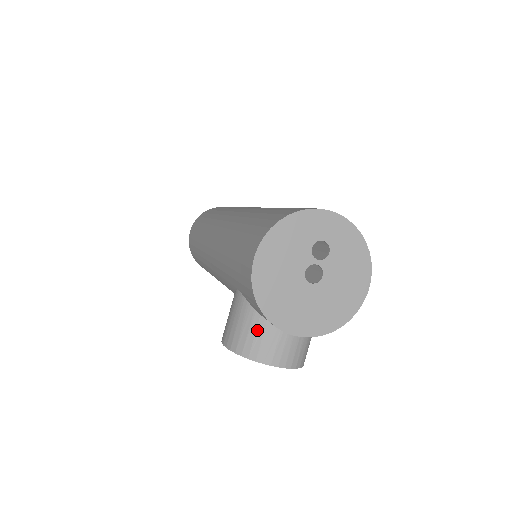
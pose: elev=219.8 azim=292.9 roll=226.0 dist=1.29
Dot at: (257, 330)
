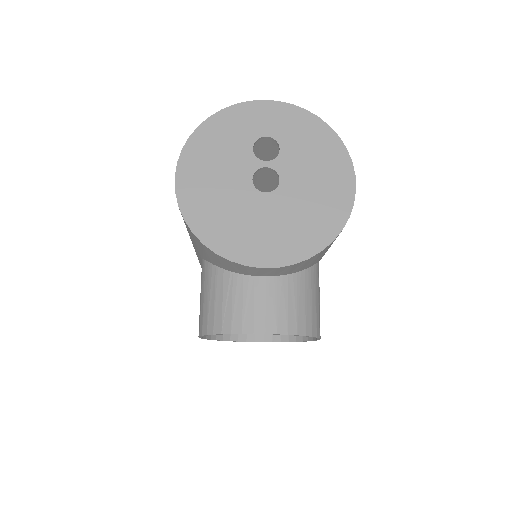
Dot at: (224, 290)
